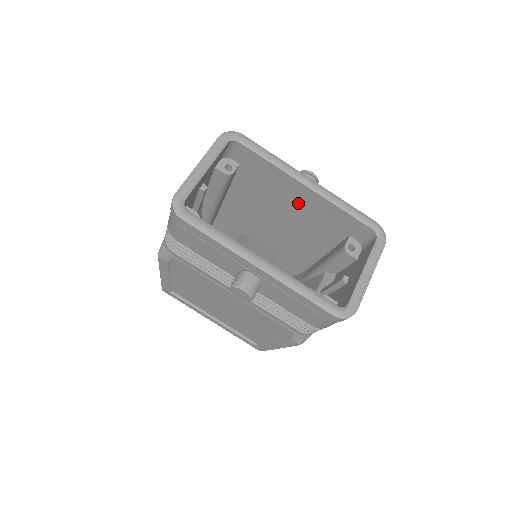
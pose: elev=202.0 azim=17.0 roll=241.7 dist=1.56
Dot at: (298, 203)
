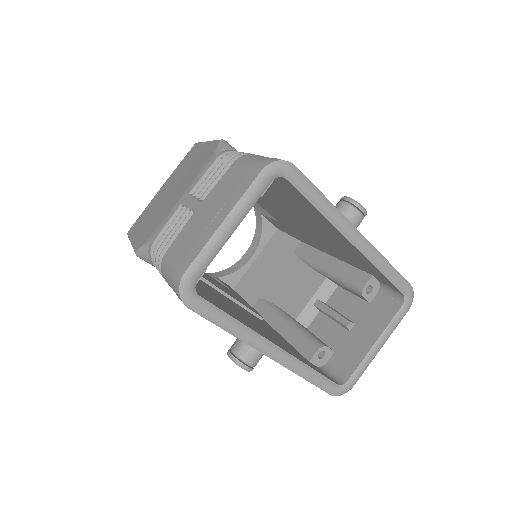
Dot at: (330, 235)
